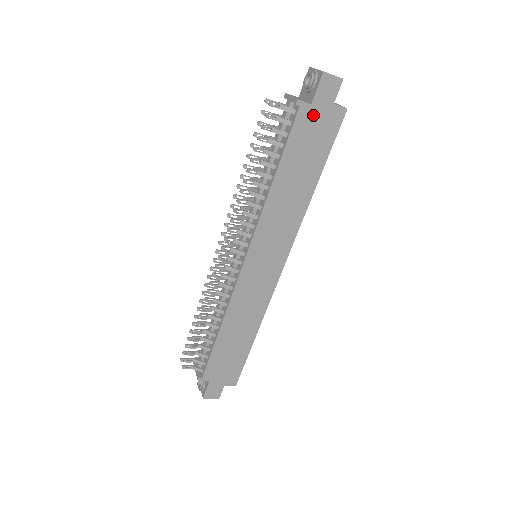
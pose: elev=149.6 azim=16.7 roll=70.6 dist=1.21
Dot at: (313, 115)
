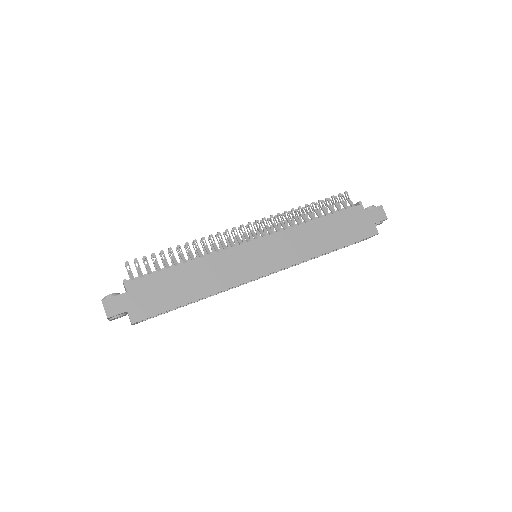
Dot at: (361, 216)
